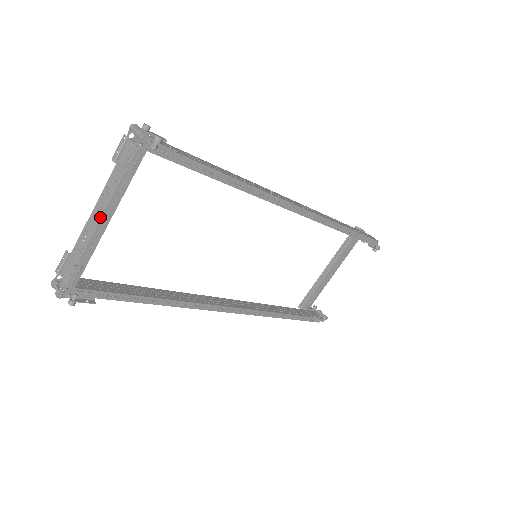
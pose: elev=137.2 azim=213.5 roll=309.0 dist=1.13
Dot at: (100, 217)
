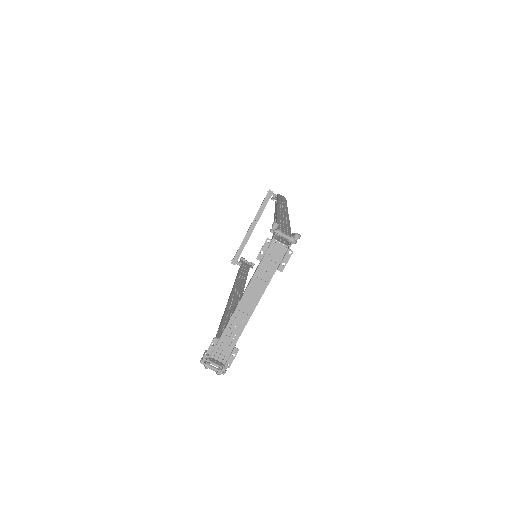
Dot at: (255, 306)
